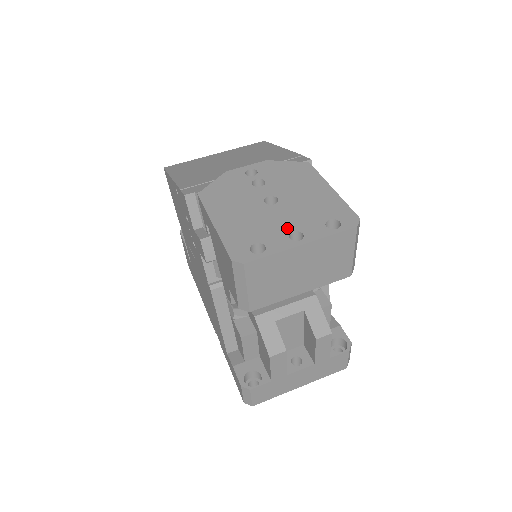
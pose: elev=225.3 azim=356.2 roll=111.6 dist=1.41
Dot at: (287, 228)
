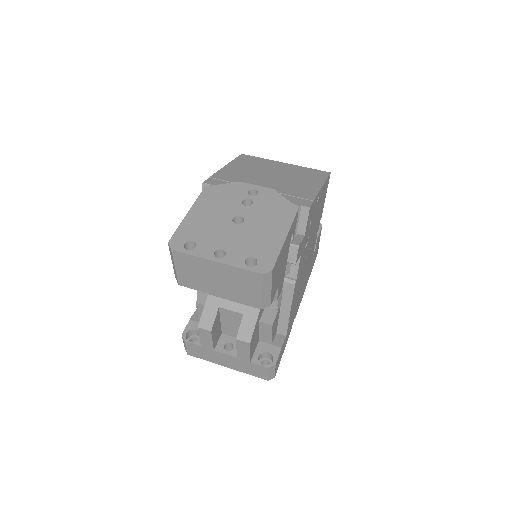
Dot at: (222, 245)
